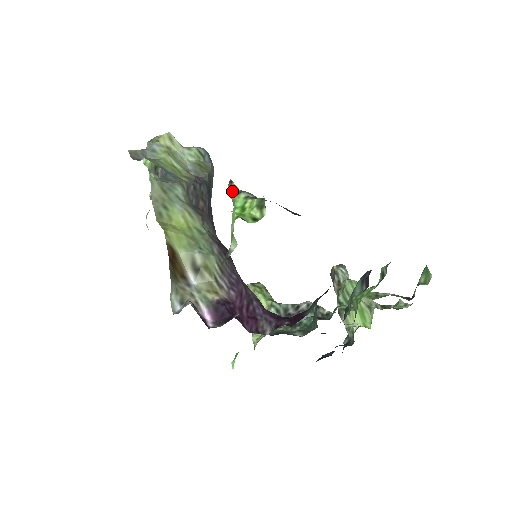
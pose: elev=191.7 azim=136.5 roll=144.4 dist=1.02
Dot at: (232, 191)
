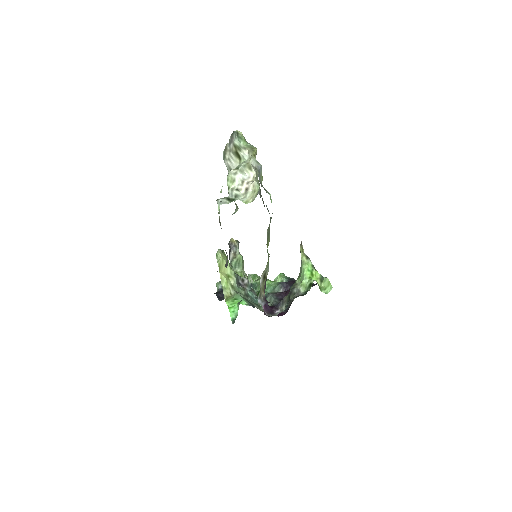
Dot at: (302, 251)
